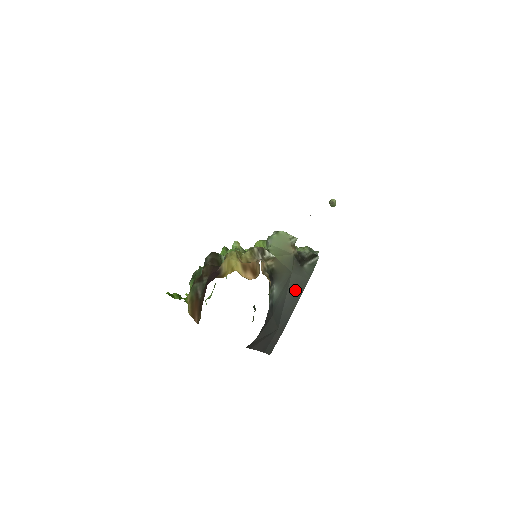
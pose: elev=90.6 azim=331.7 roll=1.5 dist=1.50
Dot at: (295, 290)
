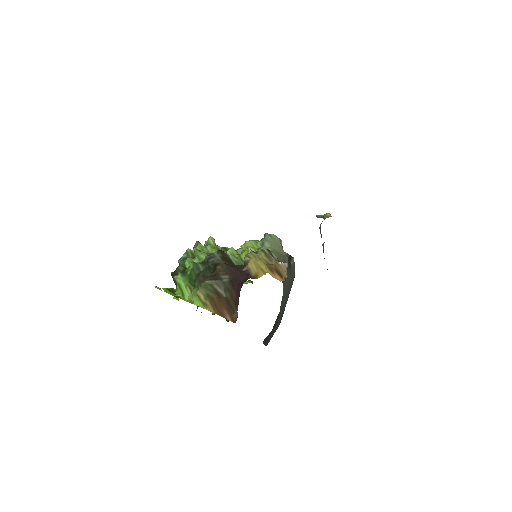
Dot at: (287, 288)
